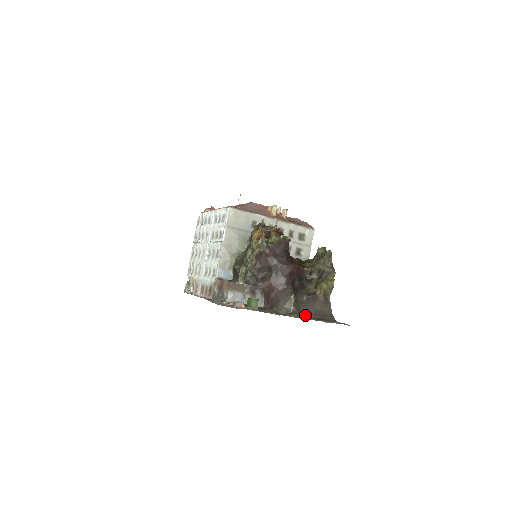
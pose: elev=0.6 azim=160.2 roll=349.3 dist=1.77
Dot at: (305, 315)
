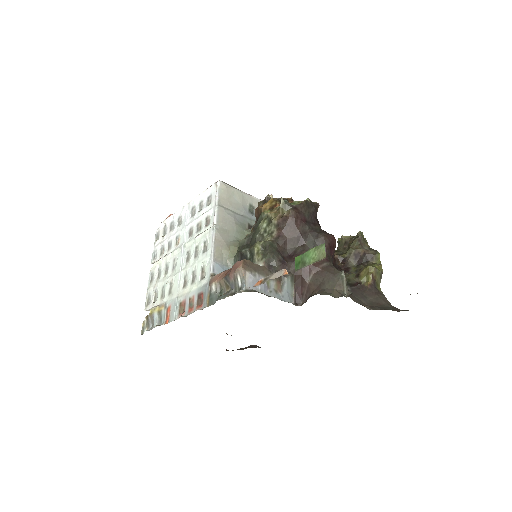
Dot at: (362, 305)
